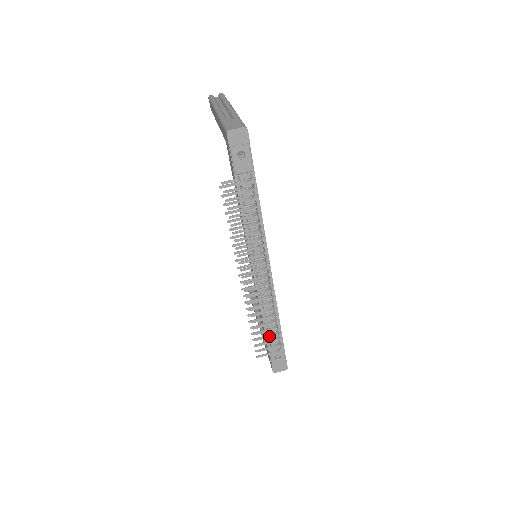
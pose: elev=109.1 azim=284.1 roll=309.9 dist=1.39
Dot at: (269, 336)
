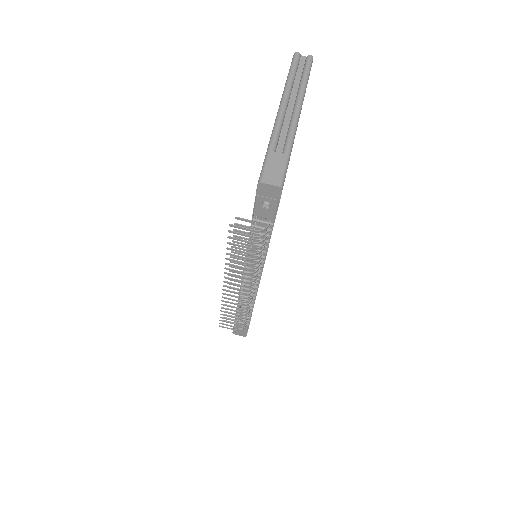
Dot at: (236, 321)
